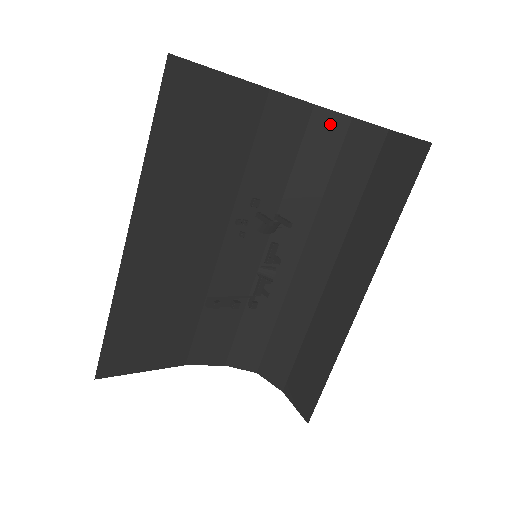
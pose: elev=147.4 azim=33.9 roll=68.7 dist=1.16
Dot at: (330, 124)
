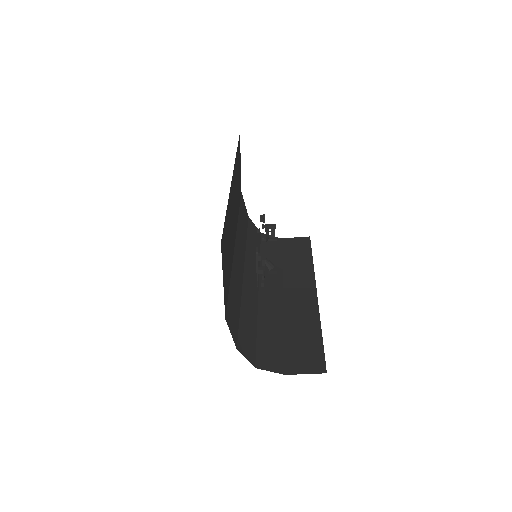
Dot at: (255, 229)
